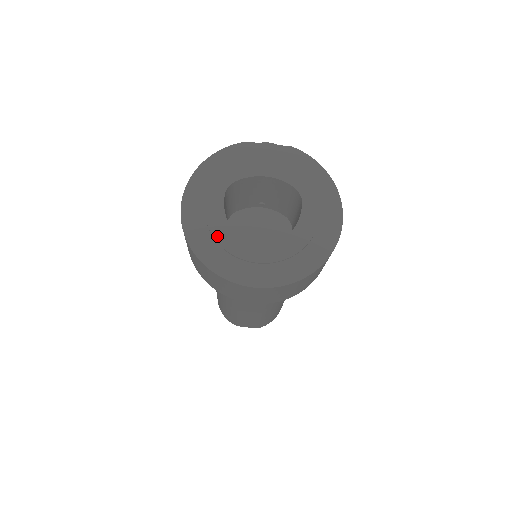
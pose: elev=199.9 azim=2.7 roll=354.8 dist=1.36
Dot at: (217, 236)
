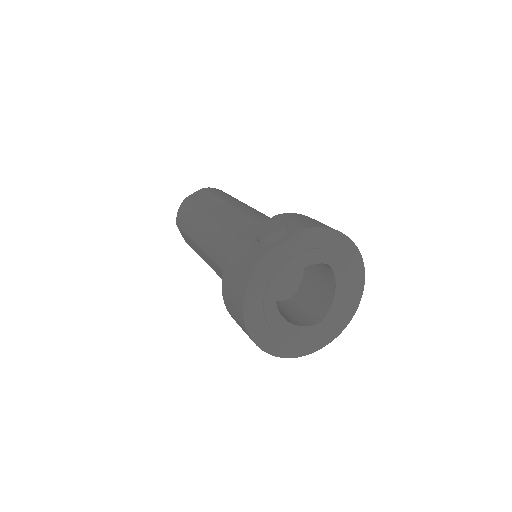
Dot at: (289, 337)
